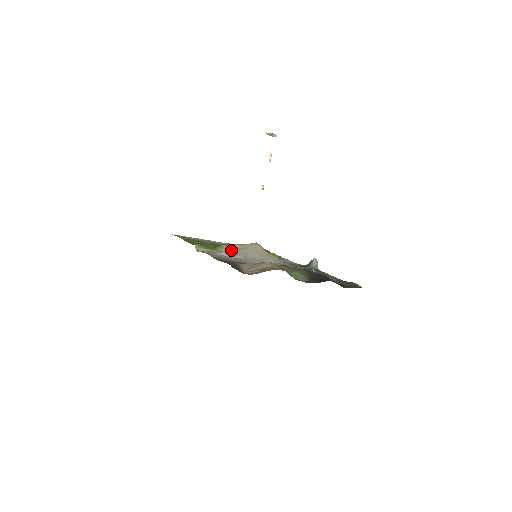
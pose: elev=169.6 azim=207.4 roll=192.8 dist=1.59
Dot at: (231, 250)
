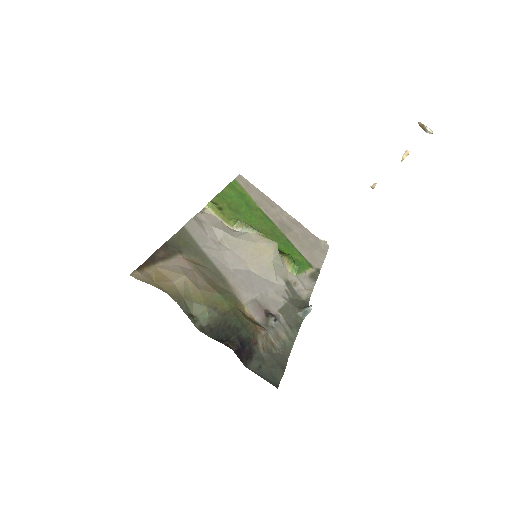
Dot at: (238, 232)
